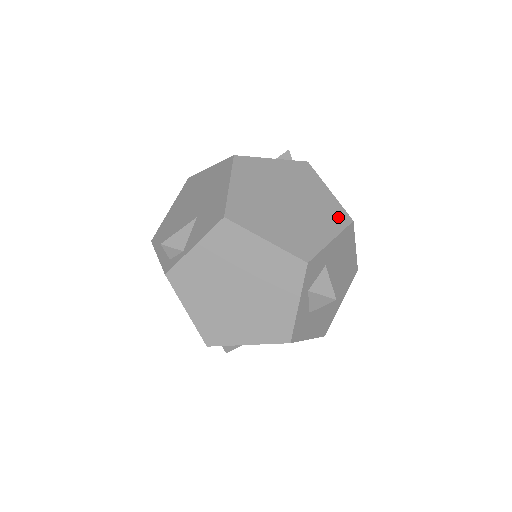
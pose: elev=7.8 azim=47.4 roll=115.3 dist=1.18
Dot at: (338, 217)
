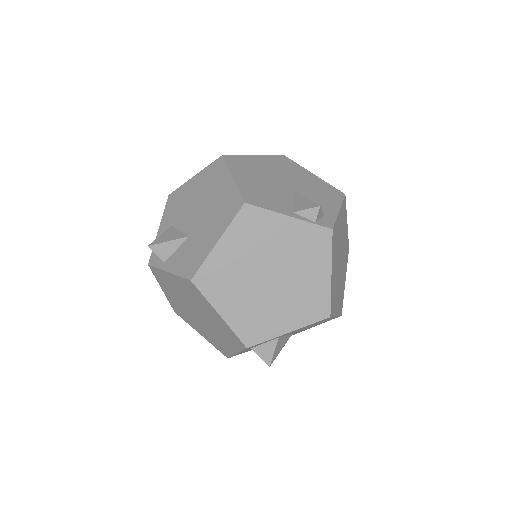
Dot at: (316, 309)
